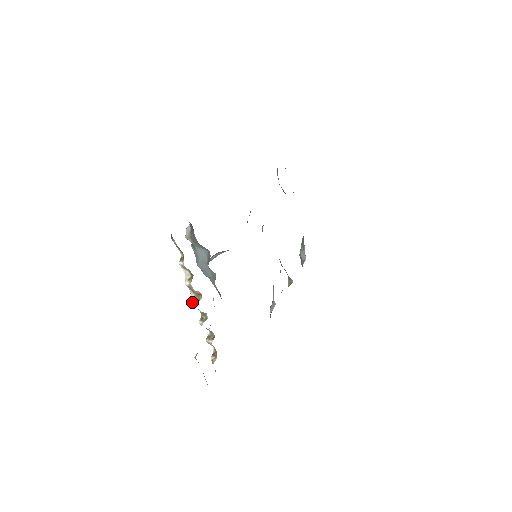
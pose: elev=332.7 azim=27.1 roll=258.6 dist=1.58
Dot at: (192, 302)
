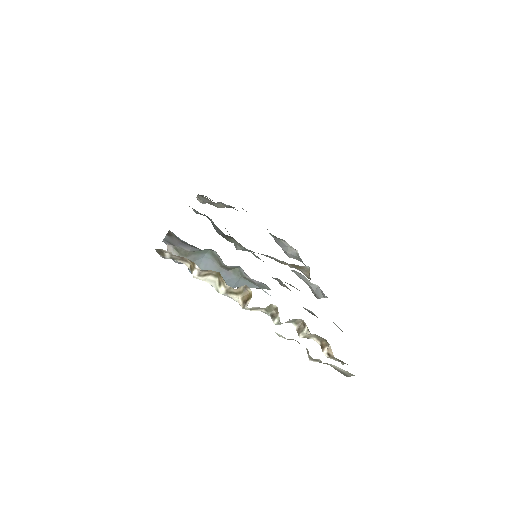
Dot at: (246, 305)
